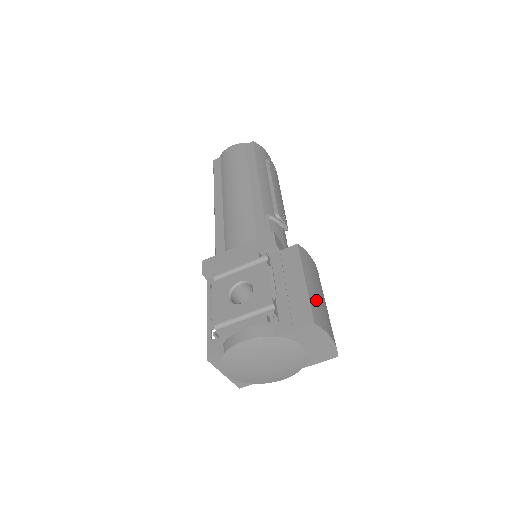
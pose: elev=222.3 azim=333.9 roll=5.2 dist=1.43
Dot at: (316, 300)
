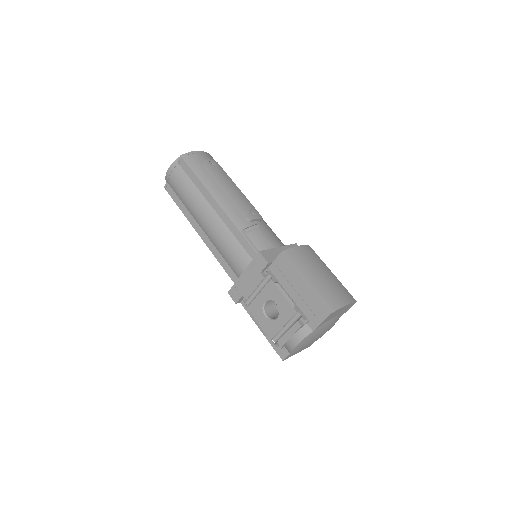
Dot at: (321, 289)
